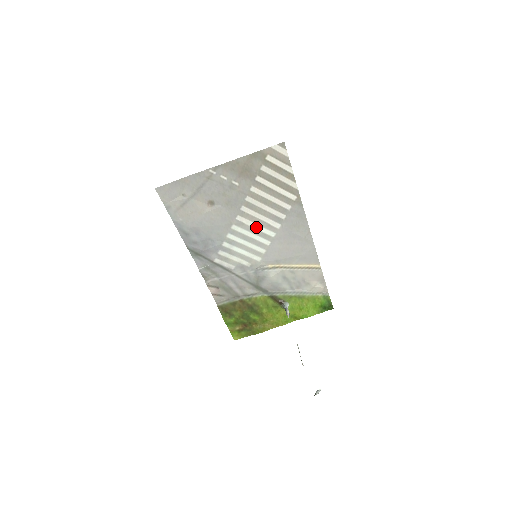
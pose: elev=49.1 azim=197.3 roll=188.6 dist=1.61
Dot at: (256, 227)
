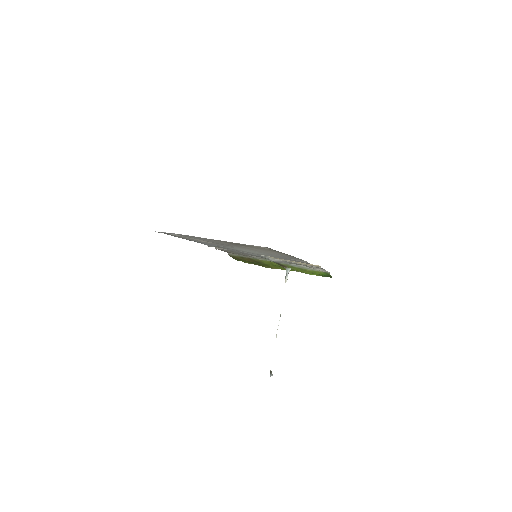
Dot at: occluded
